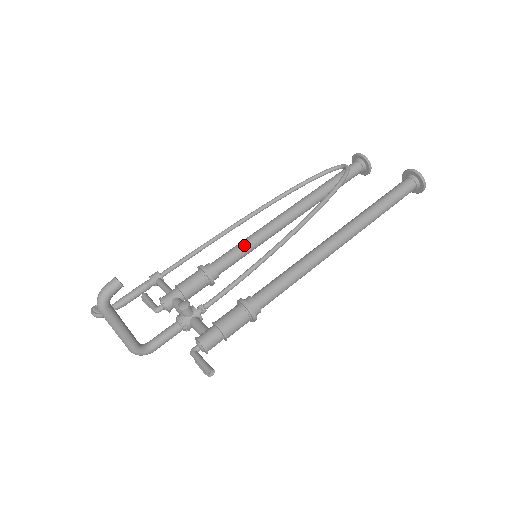
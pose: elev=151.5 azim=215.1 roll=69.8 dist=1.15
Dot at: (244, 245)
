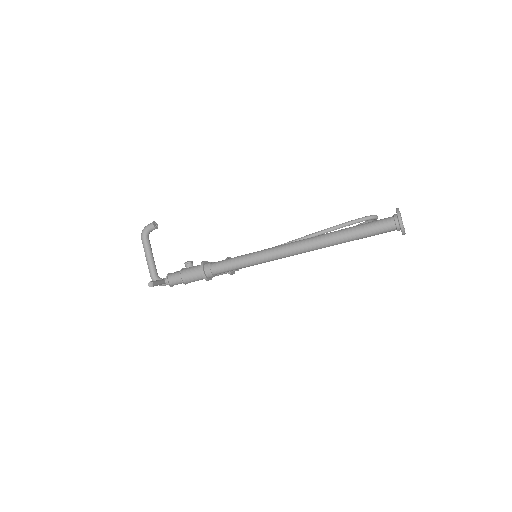
Dot at: occluded
